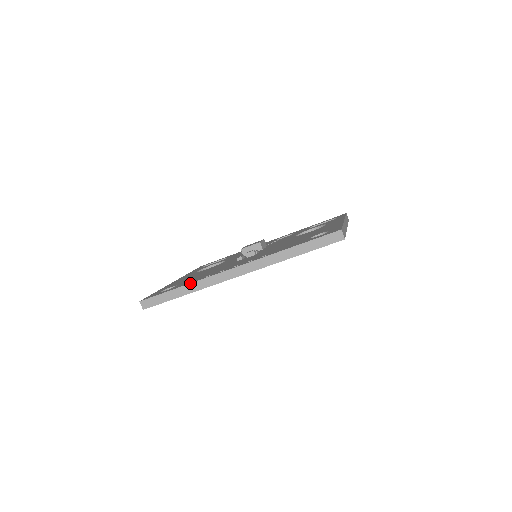
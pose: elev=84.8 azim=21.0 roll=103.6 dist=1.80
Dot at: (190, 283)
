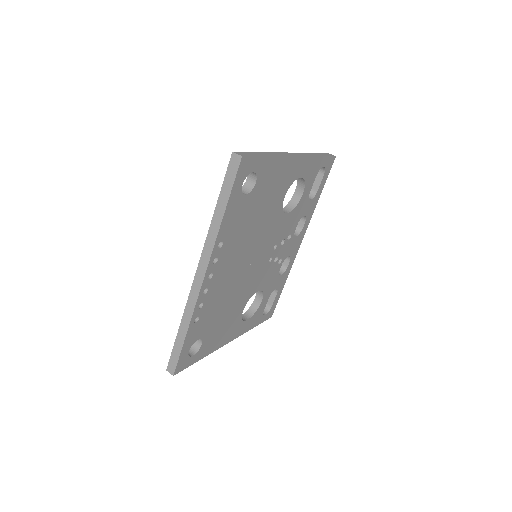
Dot at: (181, 319)
